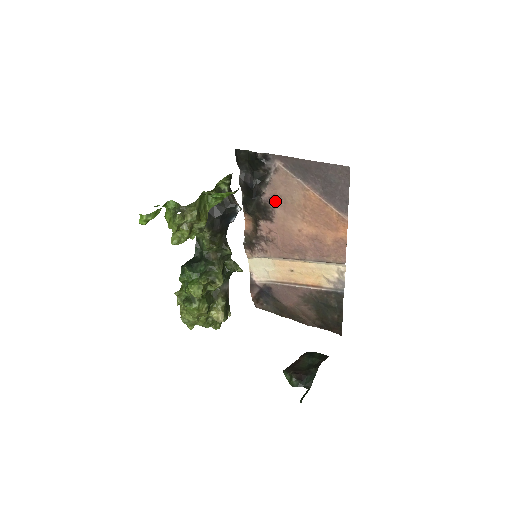
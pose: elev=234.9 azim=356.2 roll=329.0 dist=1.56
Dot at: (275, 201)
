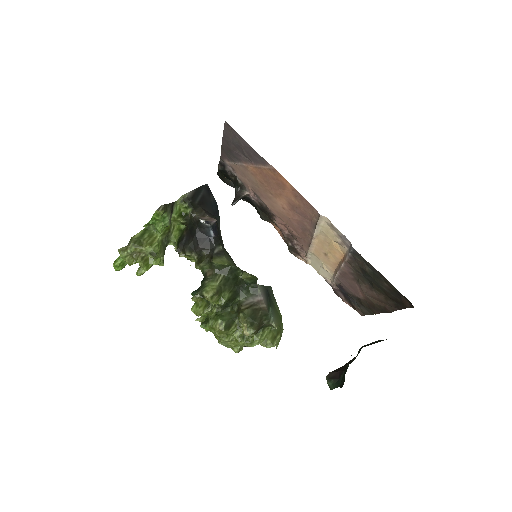
Dot at: (257, 195)
